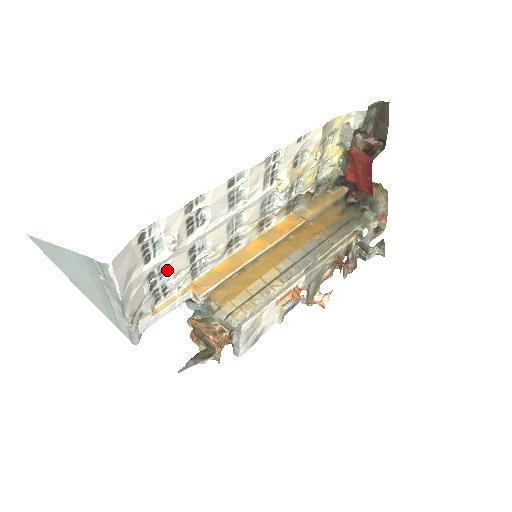
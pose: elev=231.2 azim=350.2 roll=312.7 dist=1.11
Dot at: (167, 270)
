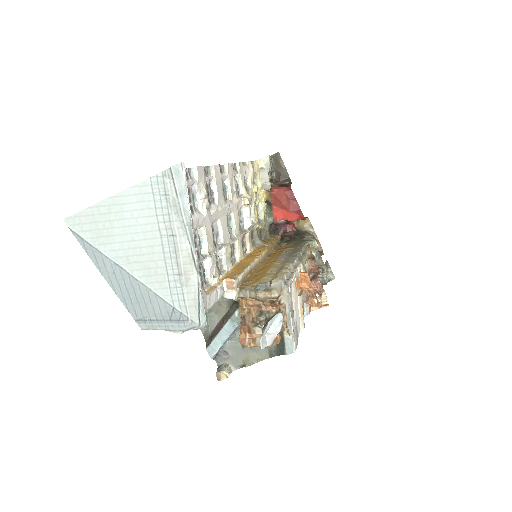
Dot at: (202, 244)
